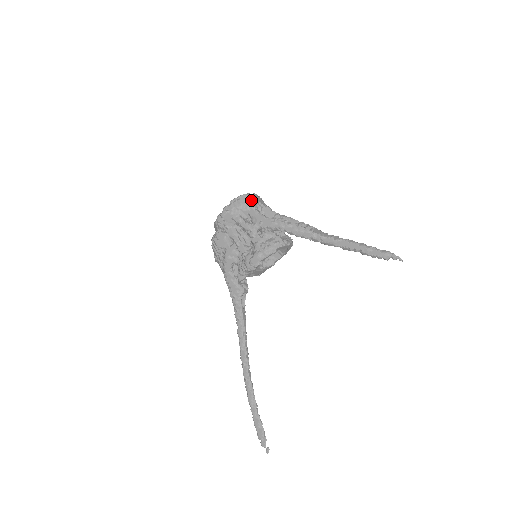
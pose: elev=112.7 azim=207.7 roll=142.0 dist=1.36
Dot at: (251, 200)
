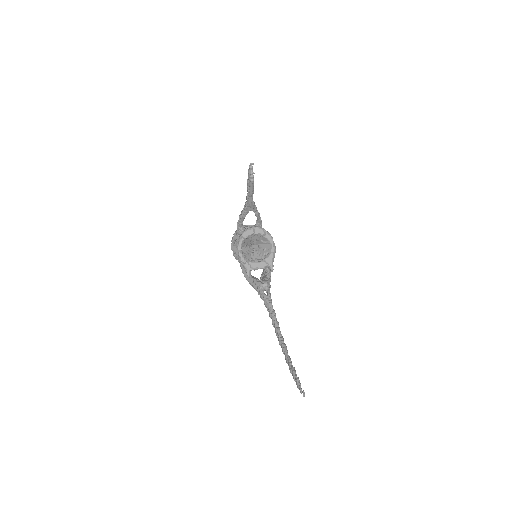
Dot at: occluded
